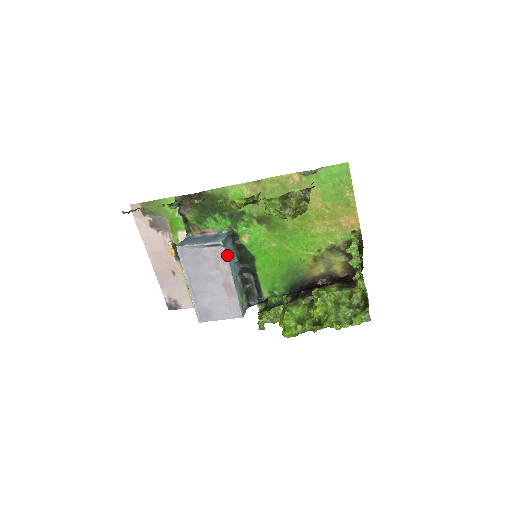
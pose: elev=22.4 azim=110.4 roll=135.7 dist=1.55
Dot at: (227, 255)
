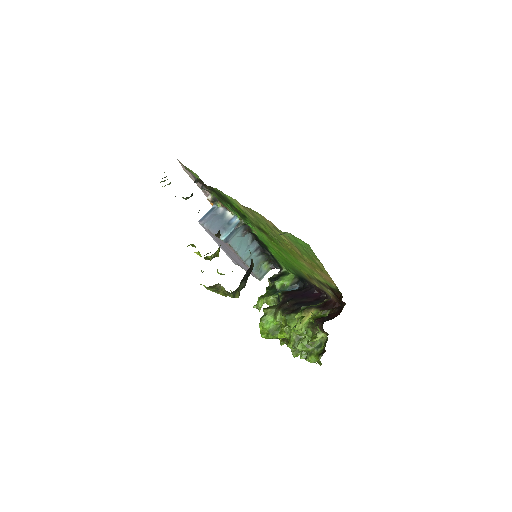
Dot at: (232, 247)
